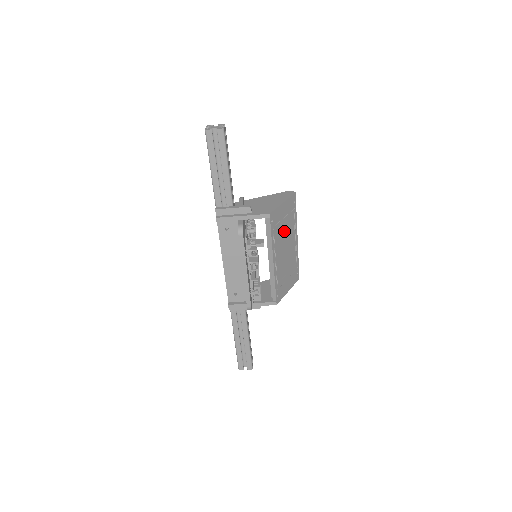
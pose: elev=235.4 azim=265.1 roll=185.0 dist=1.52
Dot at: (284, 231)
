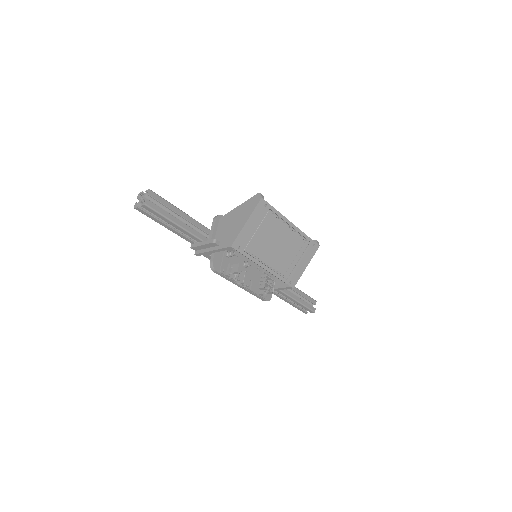
Dot at: (265, 237)
